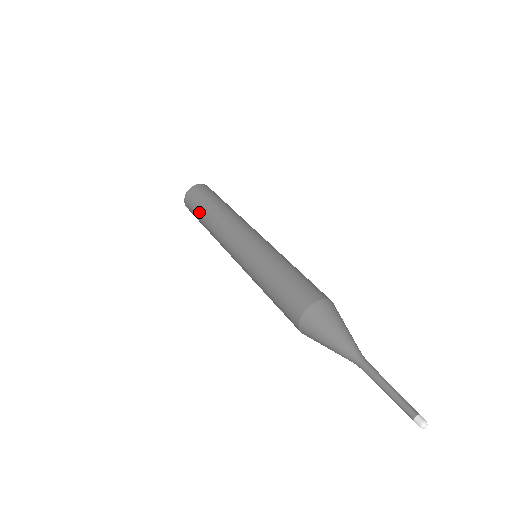
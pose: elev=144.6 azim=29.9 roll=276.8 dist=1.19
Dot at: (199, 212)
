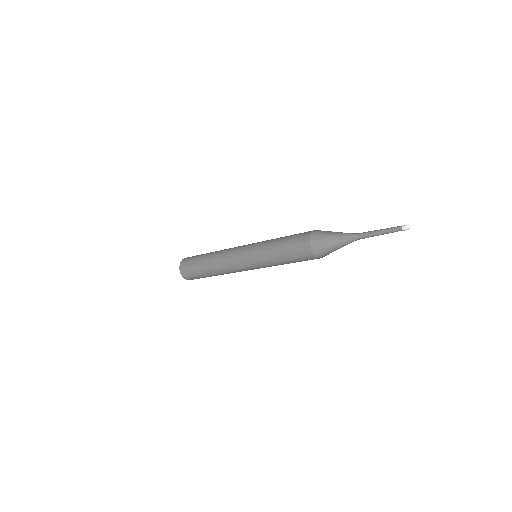
Dot at: (198, 263)
